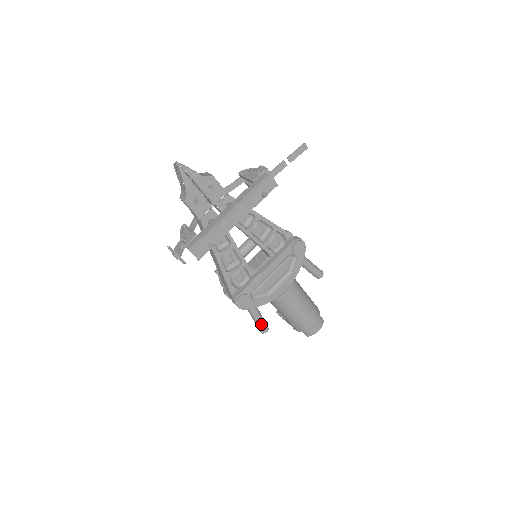
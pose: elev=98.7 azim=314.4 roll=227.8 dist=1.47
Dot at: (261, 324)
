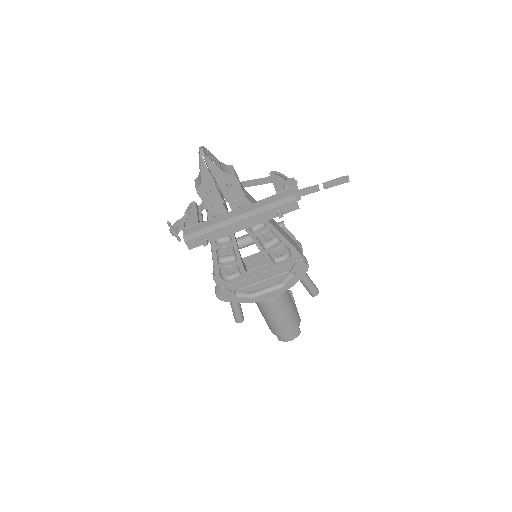
Dot at: (237, 315)
